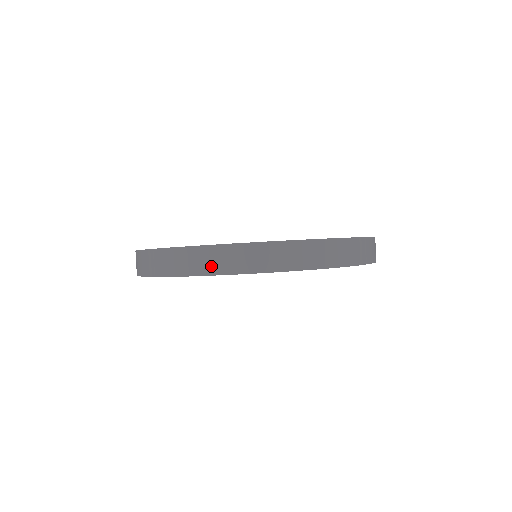
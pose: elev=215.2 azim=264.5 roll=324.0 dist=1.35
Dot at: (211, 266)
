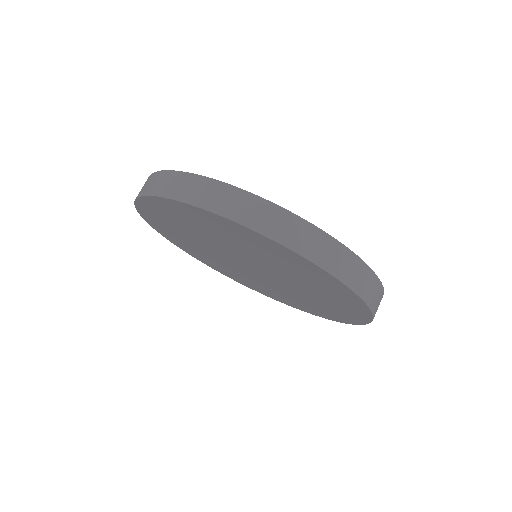
Dot at: (289, 237)
